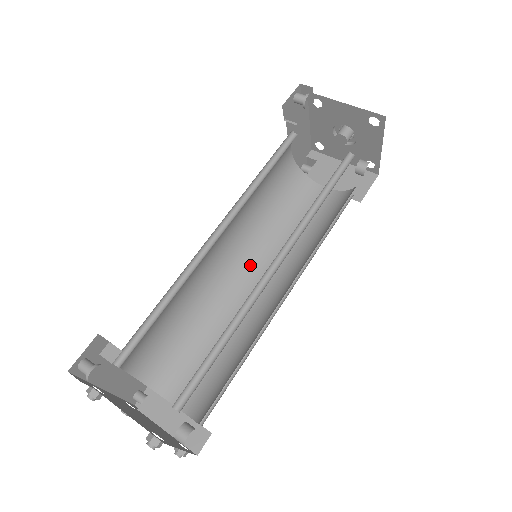
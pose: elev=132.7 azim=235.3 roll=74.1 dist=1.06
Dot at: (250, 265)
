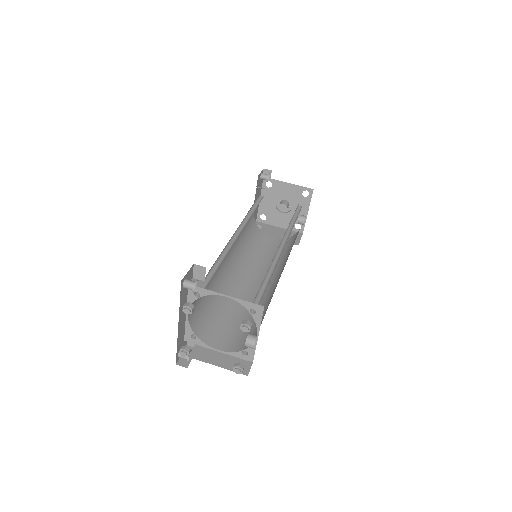
Dot at: (242, 273)
